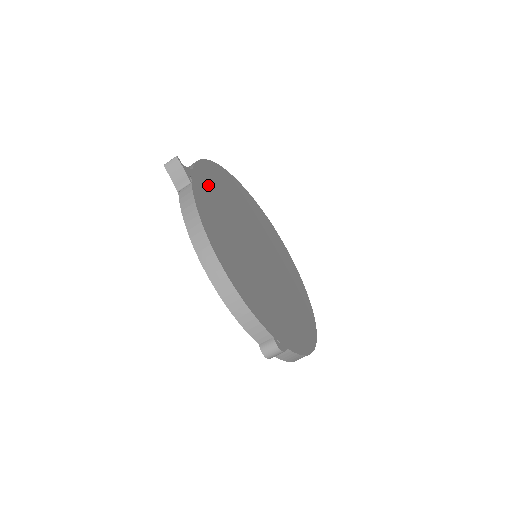
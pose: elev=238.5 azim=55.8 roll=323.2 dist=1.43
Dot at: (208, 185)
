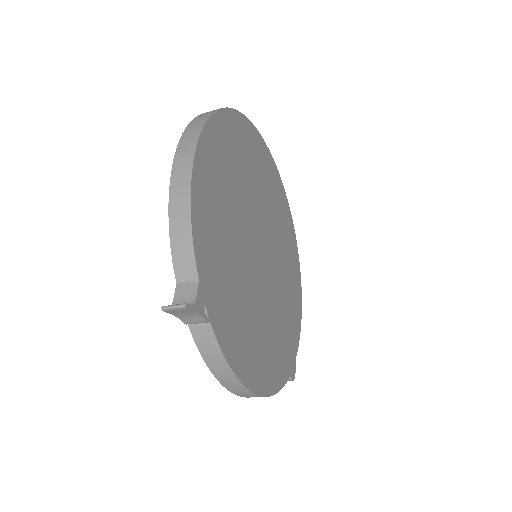
Dot at: (213, 261)
